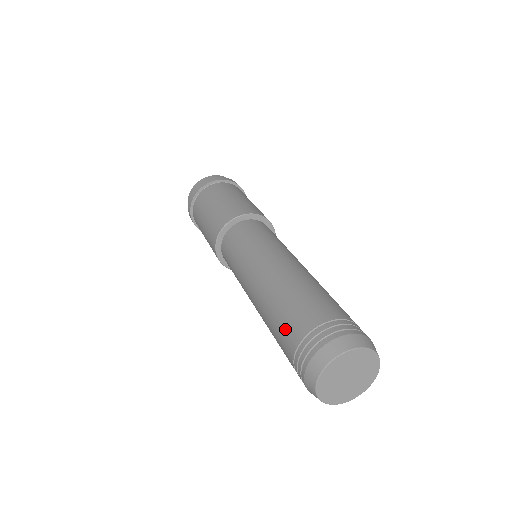
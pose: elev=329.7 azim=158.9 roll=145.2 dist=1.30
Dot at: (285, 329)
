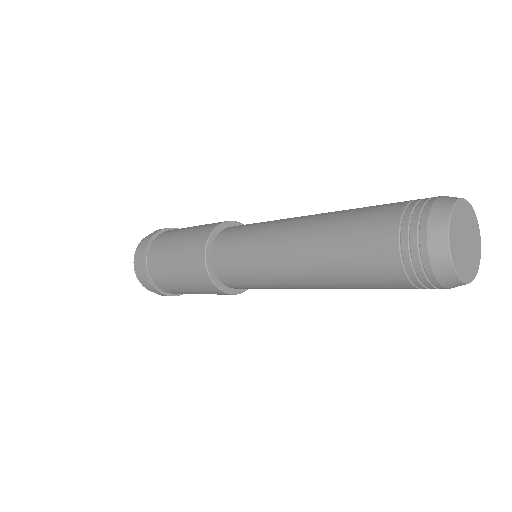
Dot at: (375, 210)
